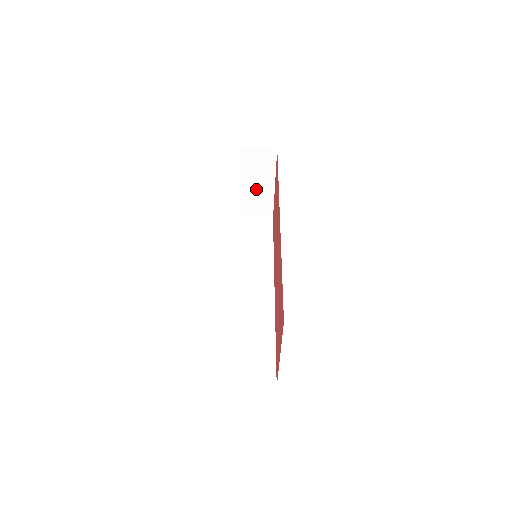
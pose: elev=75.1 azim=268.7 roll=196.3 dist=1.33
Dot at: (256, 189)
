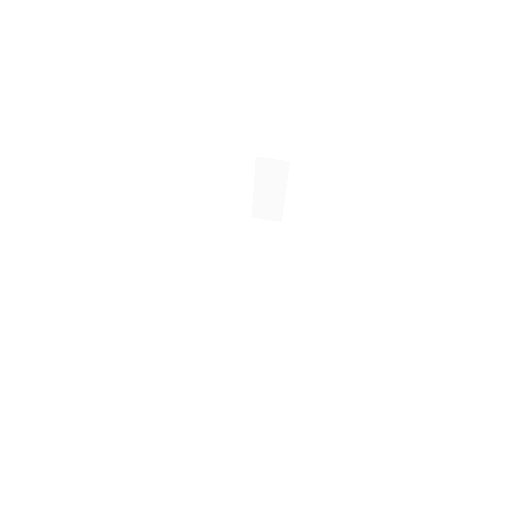
Dot at: (268, 194)
